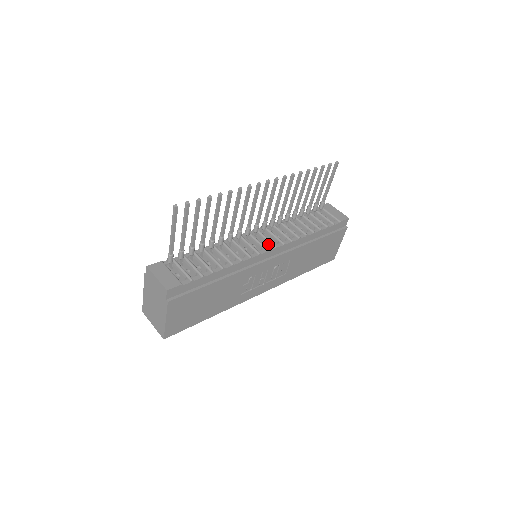
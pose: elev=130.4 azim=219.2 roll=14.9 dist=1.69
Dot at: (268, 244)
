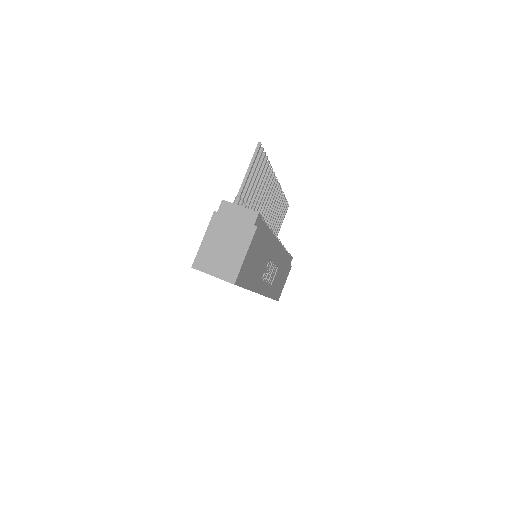
Dot at: occluded
